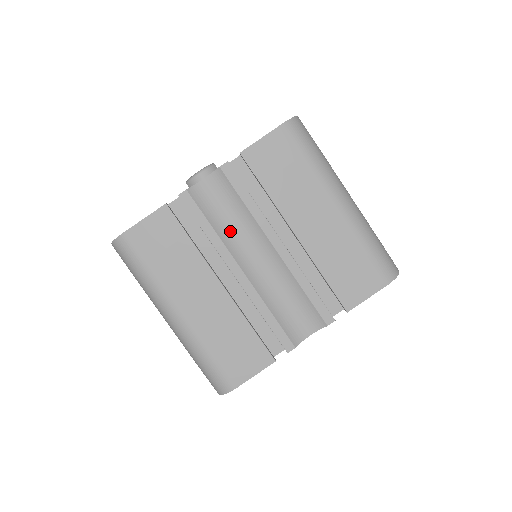
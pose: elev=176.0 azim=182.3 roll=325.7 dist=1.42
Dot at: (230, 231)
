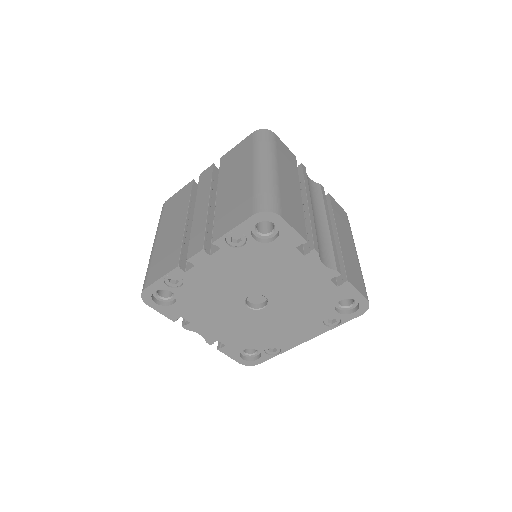
Dot at: (311, 196)
